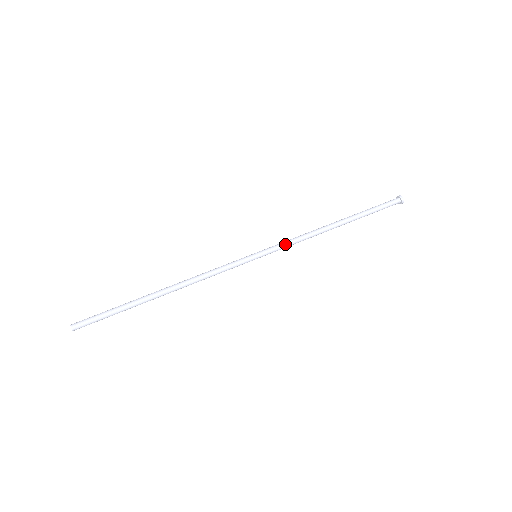
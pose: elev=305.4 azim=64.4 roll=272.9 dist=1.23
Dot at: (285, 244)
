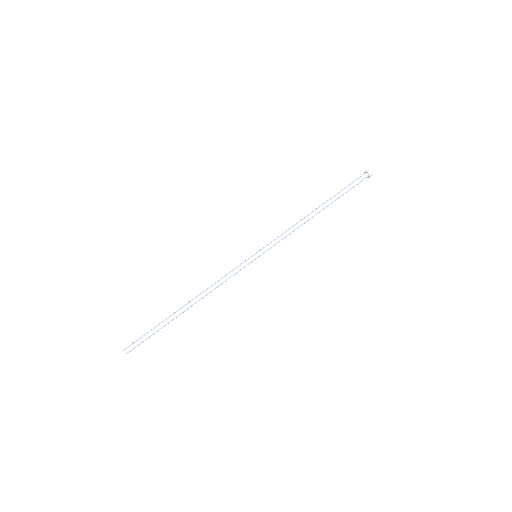
Dot at: (277, 239)
